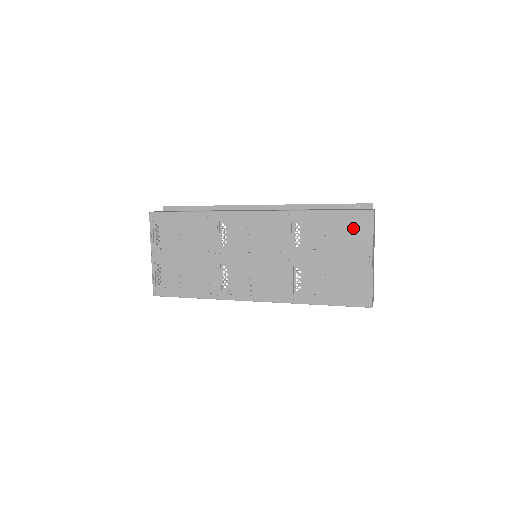
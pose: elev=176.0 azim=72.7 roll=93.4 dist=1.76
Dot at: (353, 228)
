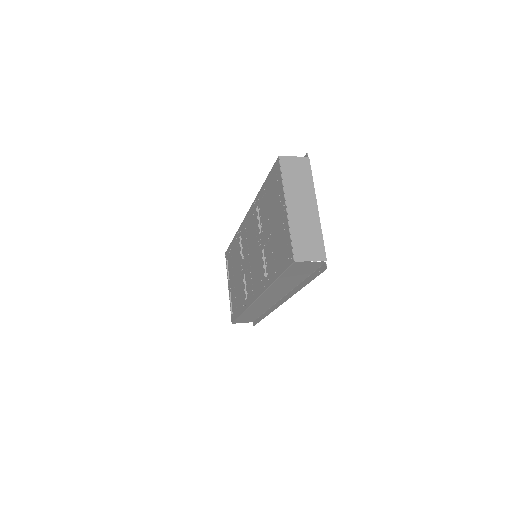
Dot at: (275, 185)
